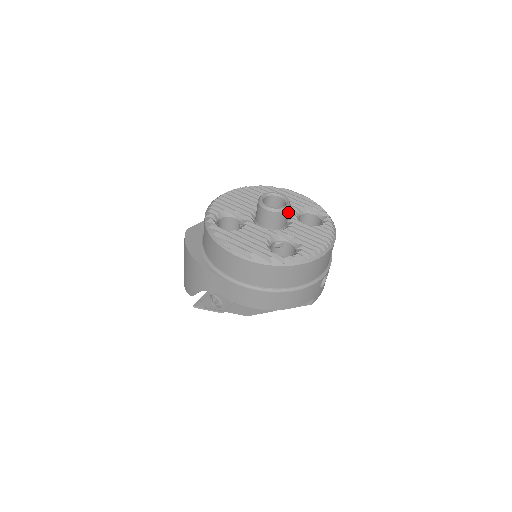
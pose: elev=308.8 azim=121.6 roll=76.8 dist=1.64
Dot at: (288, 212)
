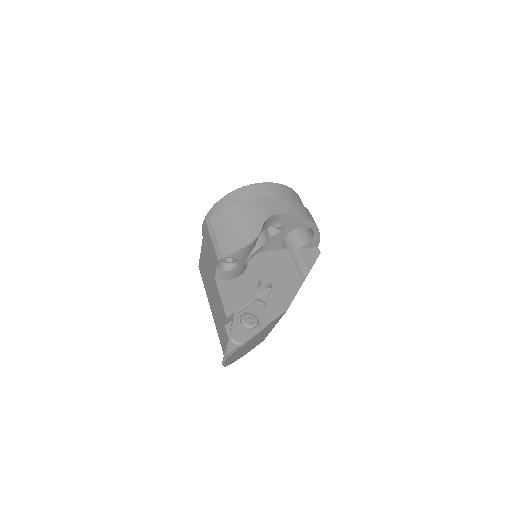
Dot at: occluded
